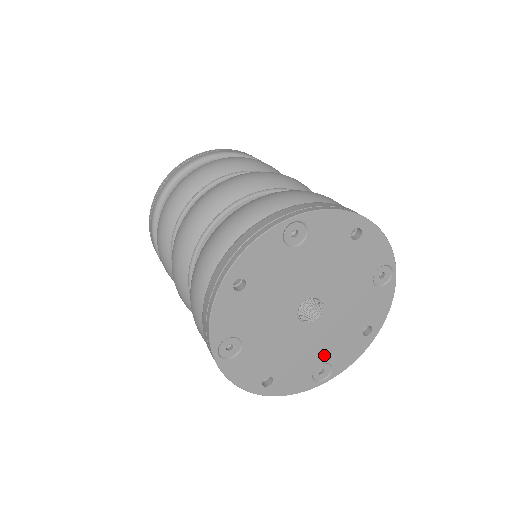
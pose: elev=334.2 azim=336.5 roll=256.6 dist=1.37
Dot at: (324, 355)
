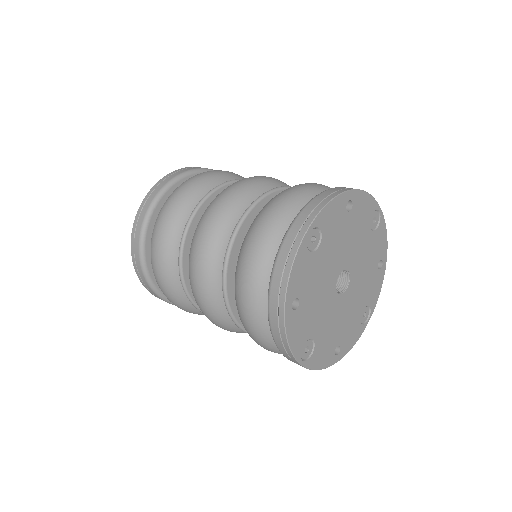
Dot at: (362, 303)
